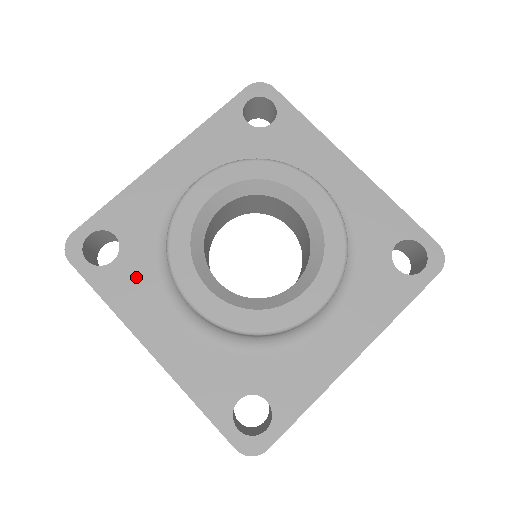
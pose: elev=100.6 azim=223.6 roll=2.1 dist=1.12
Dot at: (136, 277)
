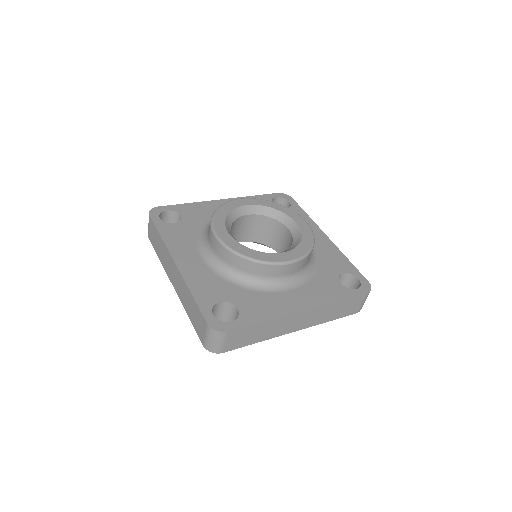
Dot at: (184, 233)
